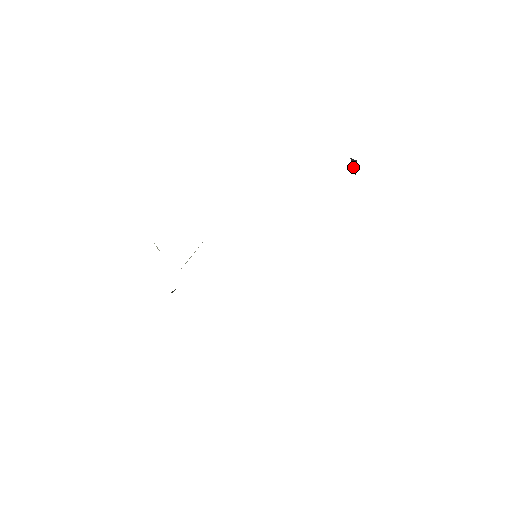
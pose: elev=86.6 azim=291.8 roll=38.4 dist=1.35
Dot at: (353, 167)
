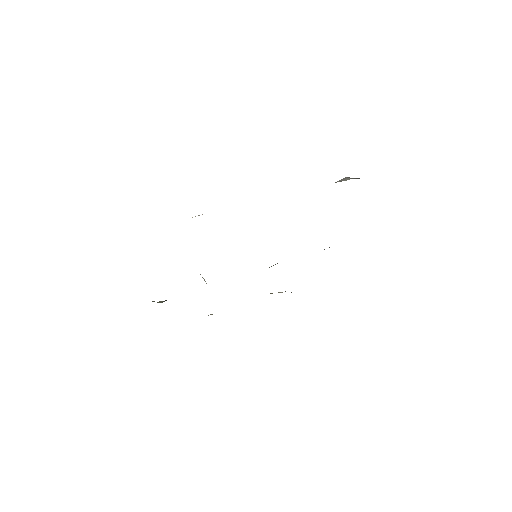
Dot at: occluded
